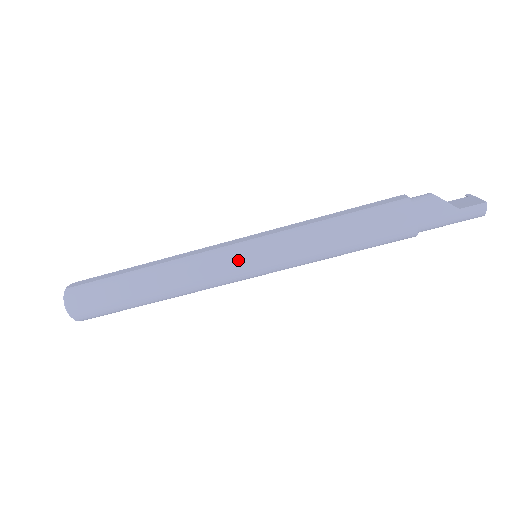
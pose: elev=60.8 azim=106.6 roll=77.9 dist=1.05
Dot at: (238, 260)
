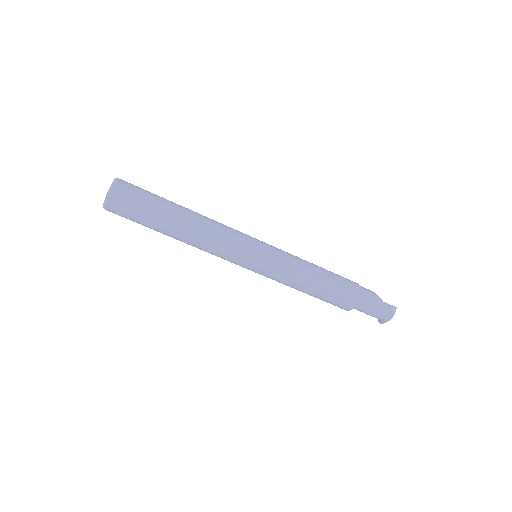
Dot at: (253, 241)
